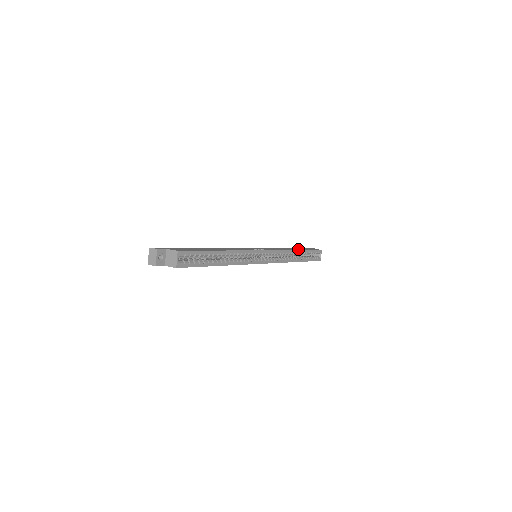
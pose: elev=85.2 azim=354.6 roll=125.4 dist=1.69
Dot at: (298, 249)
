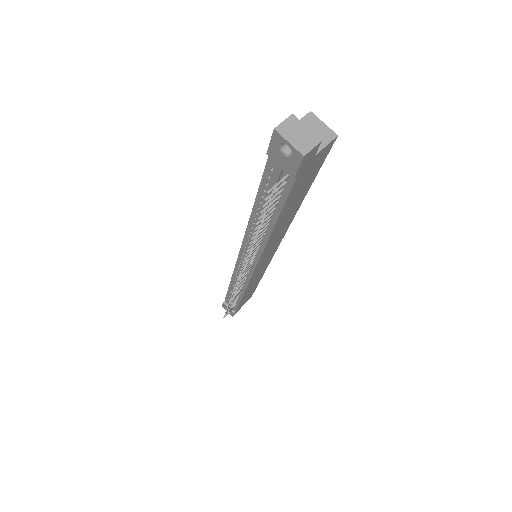
Dot at: occluded
